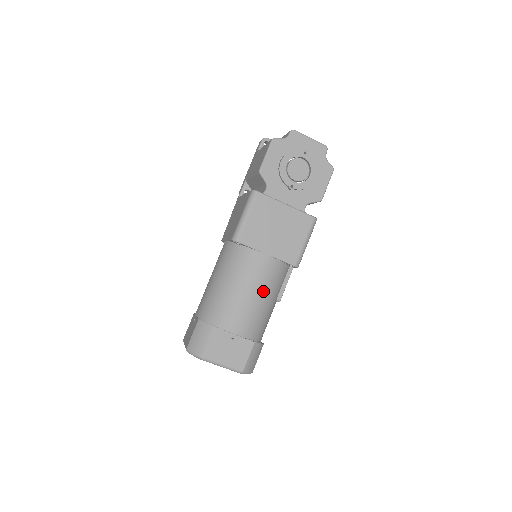
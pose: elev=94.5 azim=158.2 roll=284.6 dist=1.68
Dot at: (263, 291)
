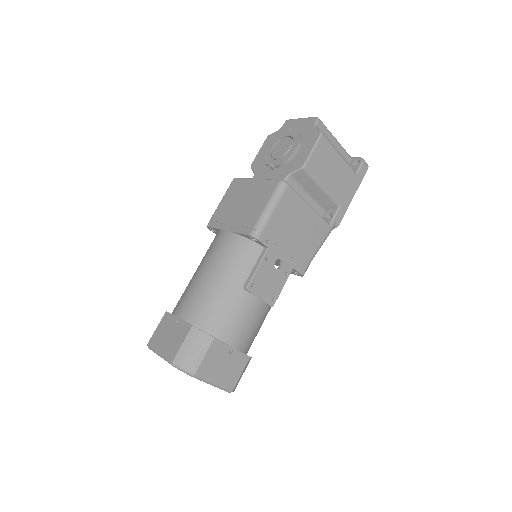
Dot at: (216, 269)
